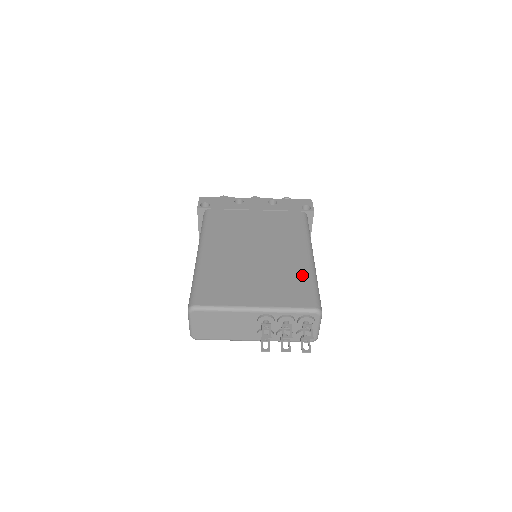
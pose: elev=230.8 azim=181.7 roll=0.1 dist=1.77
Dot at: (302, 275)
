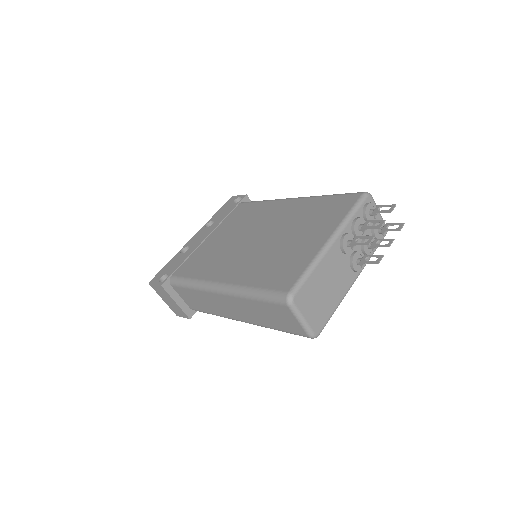
Dot at: (315, 203)
